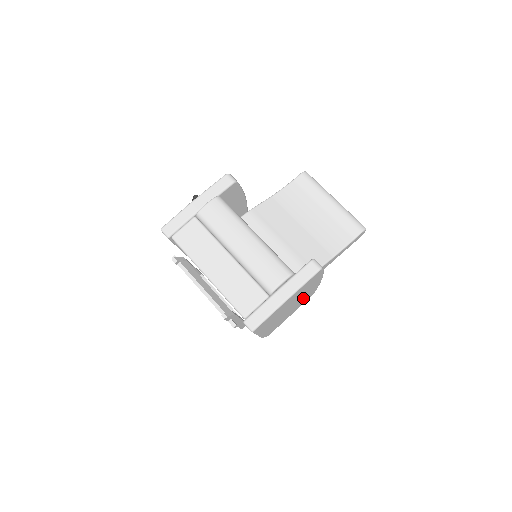
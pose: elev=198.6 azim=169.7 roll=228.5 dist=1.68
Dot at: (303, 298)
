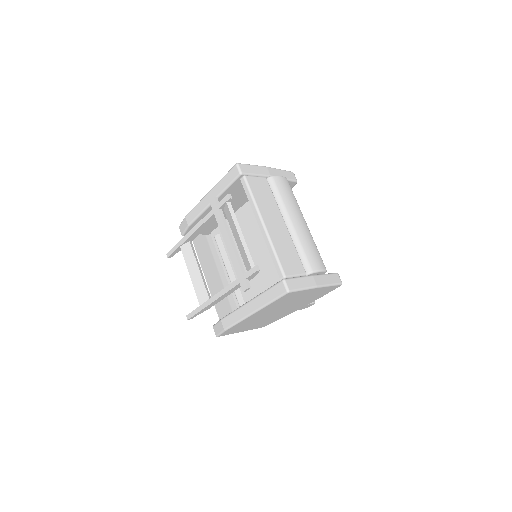
Dot at: (277, 316)
